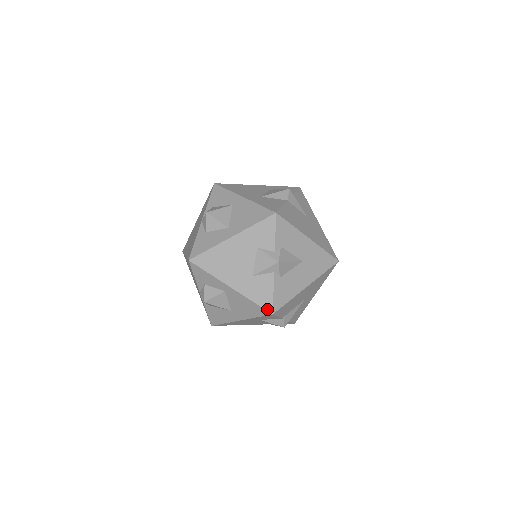
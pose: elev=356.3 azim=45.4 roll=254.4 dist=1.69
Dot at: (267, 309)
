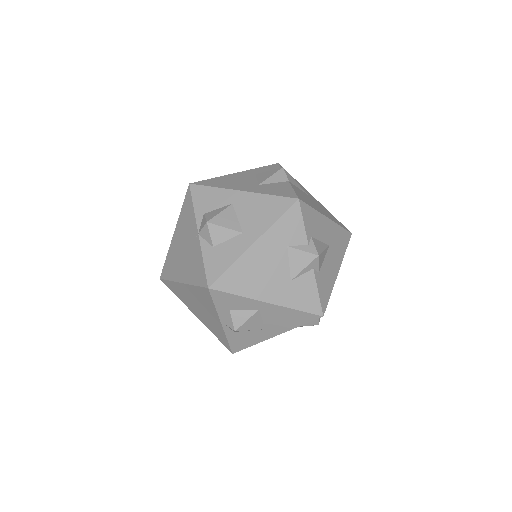
Dot at: (316, 313)
